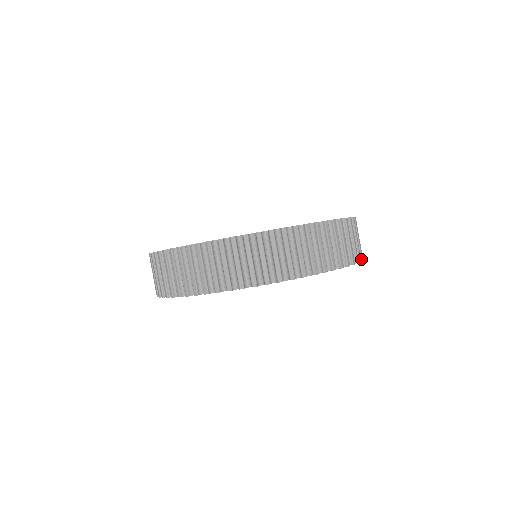
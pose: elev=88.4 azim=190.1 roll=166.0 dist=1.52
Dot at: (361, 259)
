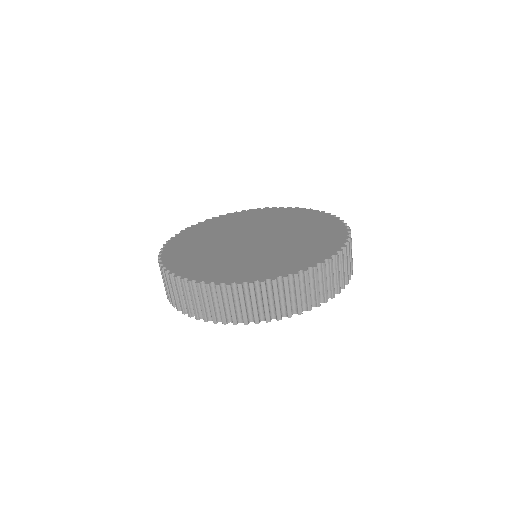
Dot at: occluded
